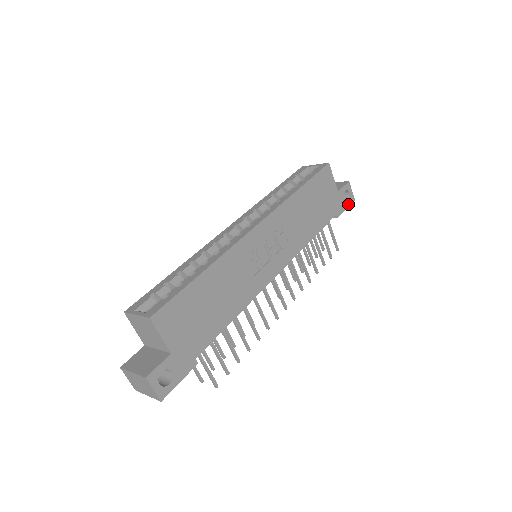
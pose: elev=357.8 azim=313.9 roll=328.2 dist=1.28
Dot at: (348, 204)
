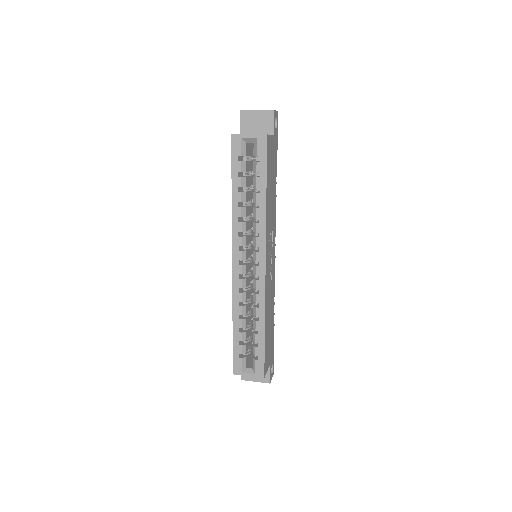
Dot at: (277, 126)
